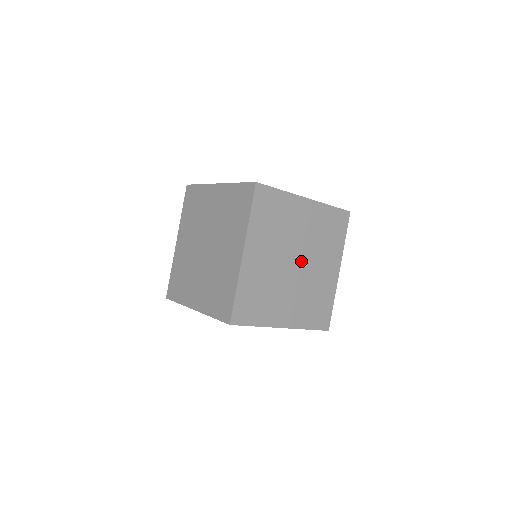
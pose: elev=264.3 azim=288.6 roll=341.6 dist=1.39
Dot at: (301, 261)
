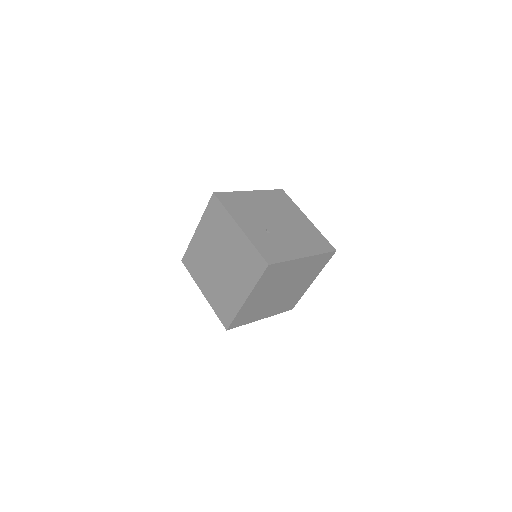
Dot at: (286, 288)
